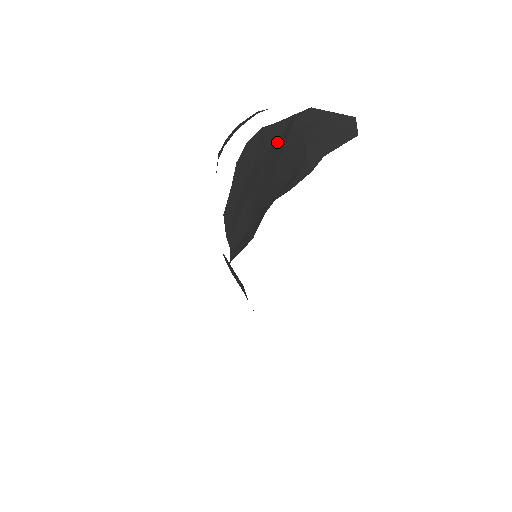
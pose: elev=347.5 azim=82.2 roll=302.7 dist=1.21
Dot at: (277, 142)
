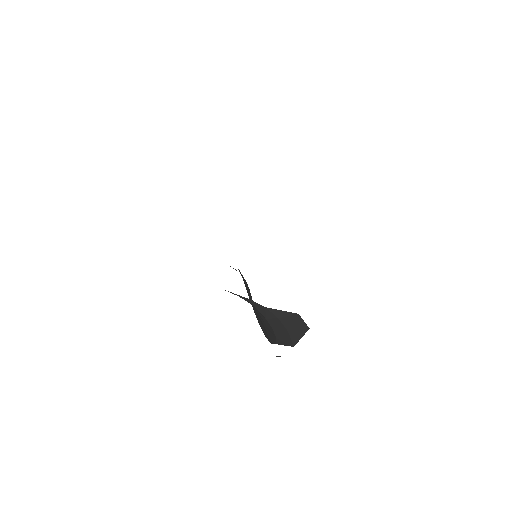
Dot at: occluded
